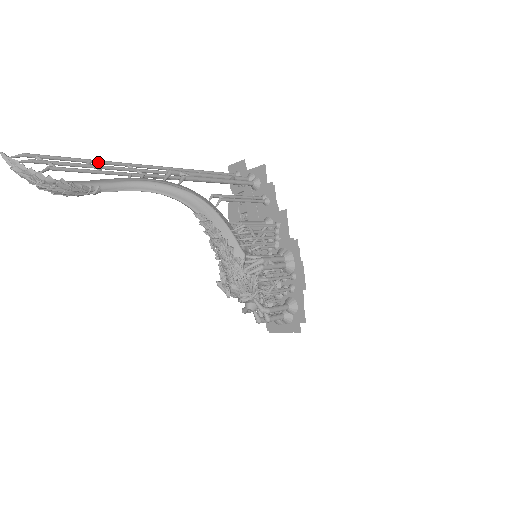
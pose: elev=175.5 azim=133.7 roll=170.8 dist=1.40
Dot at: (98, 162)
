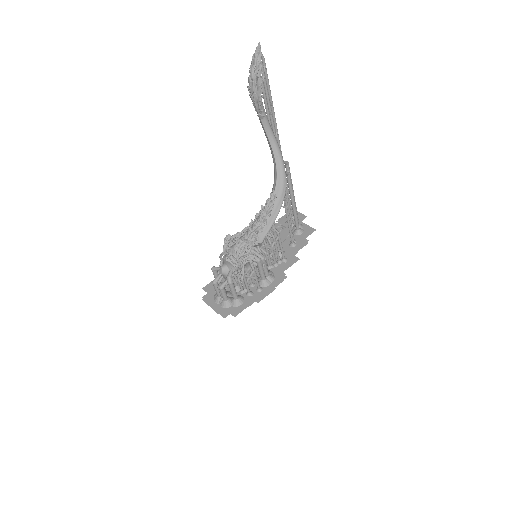
Dot at: (273, 110)
